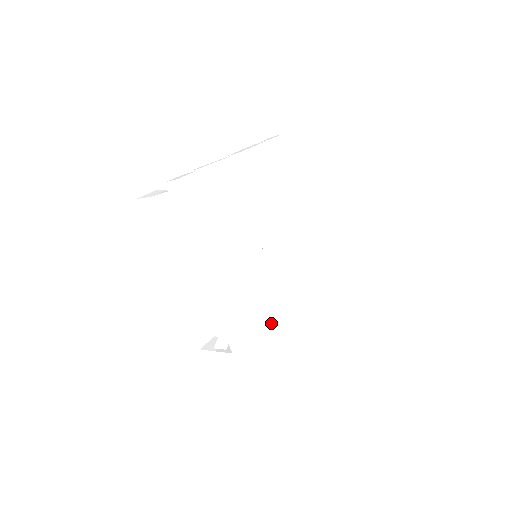
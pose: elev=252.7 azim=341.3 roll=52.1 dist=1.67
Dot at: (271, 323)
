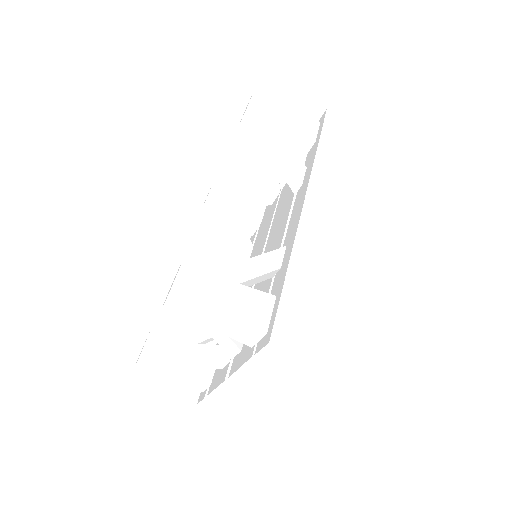
Dot at: occluded
